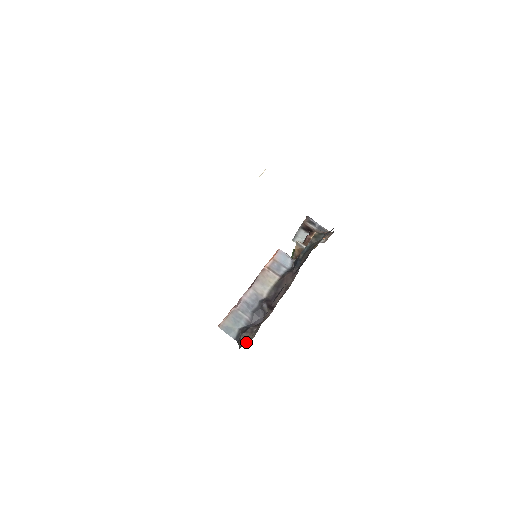
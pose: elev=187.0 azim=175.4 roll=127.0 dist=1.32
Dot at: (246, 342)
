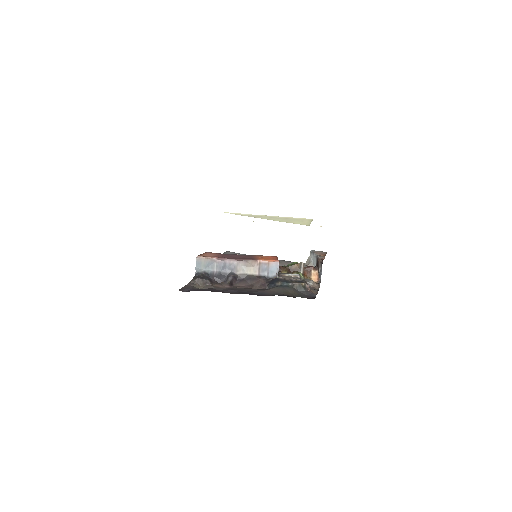
Dot at: (194, 286)
